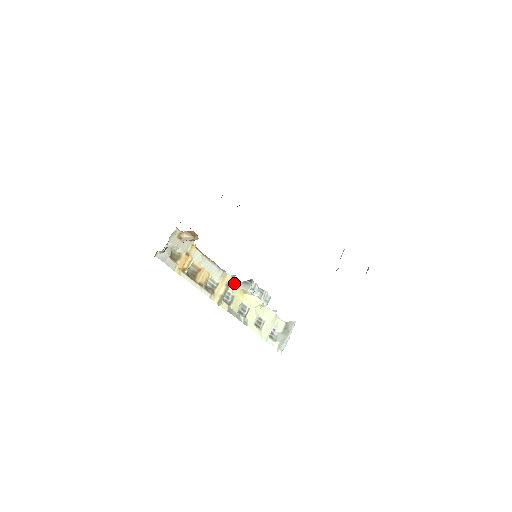
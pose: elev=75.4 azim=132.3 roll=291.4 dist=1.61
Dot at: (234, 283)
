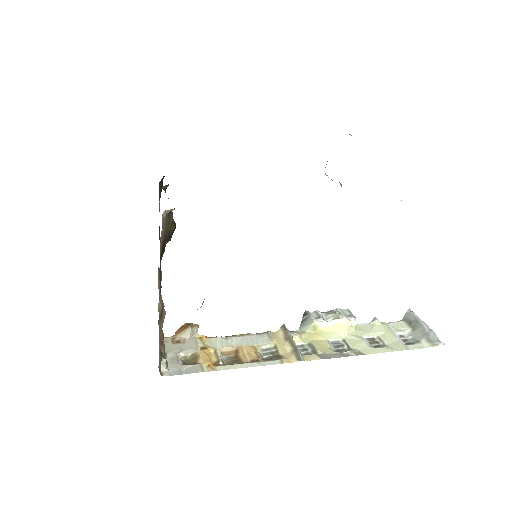
Dot at: (293, 332)
